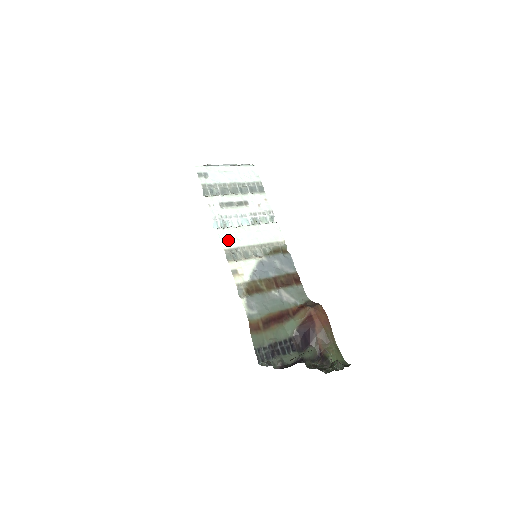
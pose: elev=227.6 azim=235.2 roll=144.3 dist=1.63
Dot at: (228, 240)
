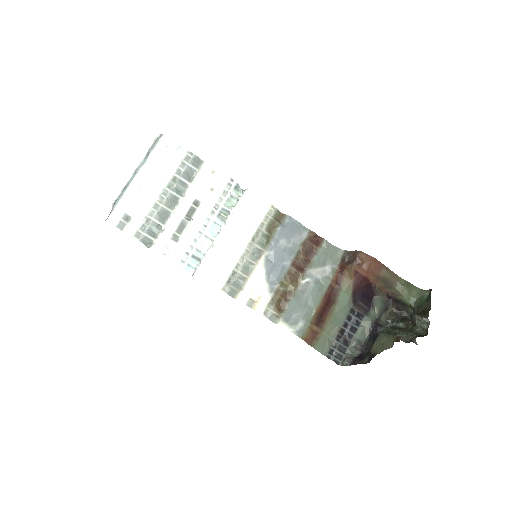
Dot at: (216, 274)
